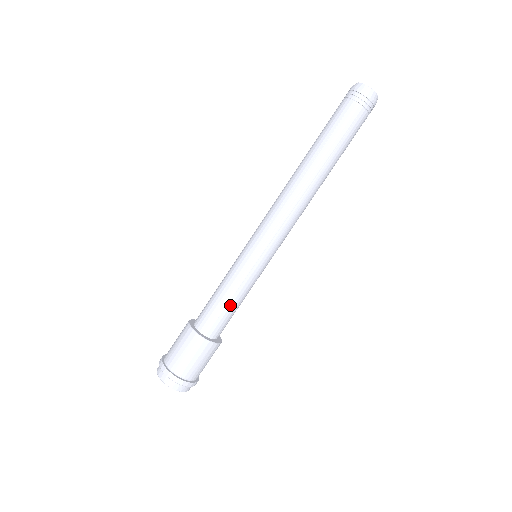
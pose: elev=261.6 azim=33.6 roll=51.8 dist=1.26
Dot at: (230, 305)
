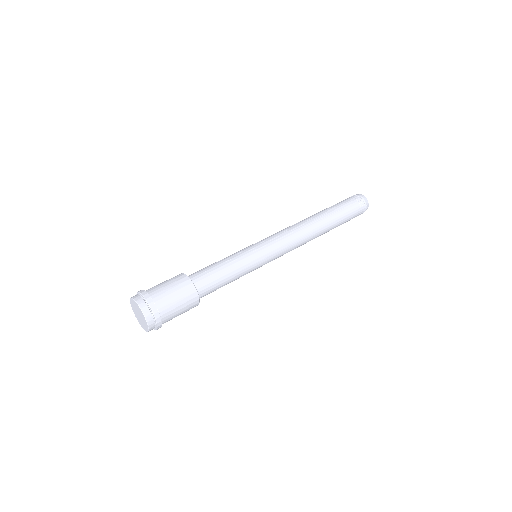
Dot at: (224, 272)
